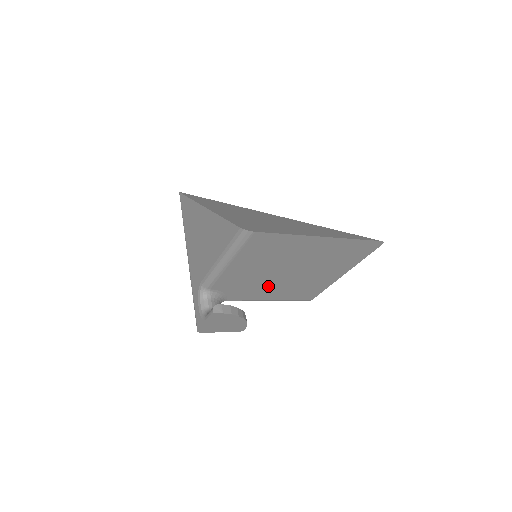
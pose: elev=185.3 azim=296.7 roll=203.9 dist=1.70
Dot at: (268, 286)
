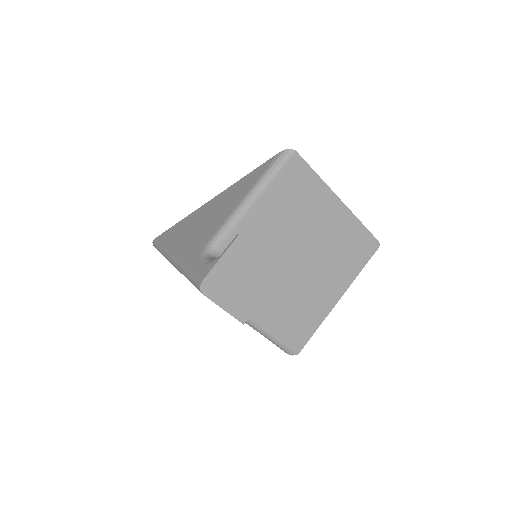
Dot at: (271, 281)
